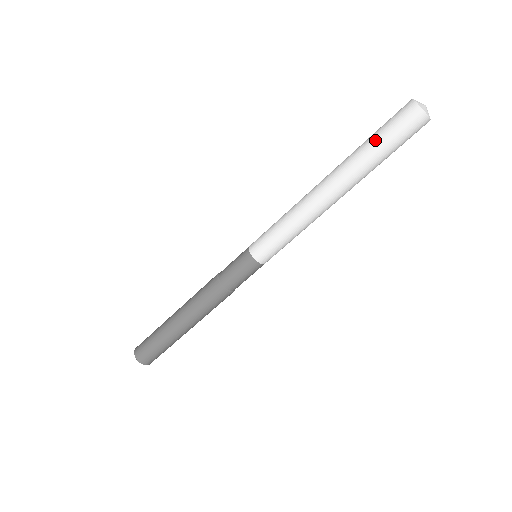
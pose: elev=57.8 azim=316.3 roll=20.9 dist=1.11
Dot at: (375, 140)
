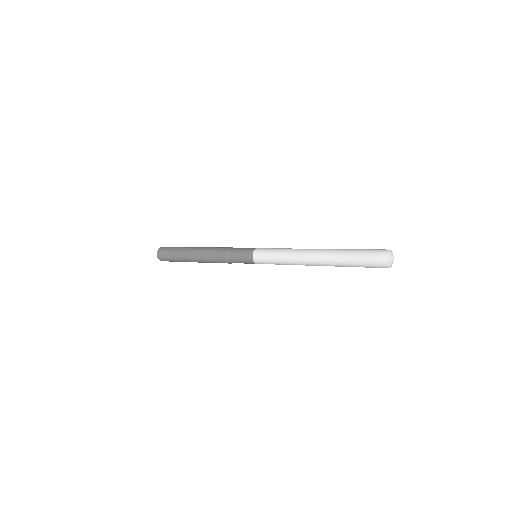
Dot at: (354, 259)
